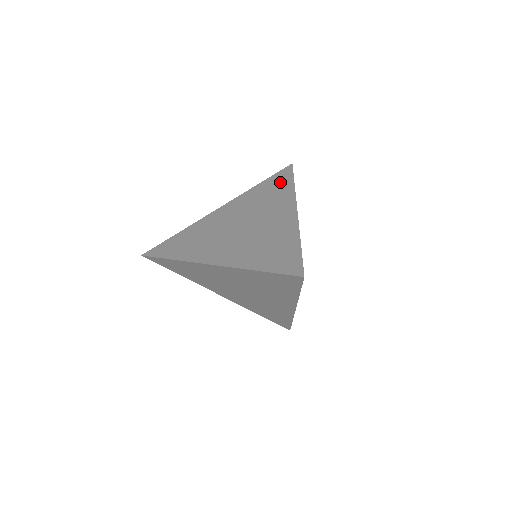
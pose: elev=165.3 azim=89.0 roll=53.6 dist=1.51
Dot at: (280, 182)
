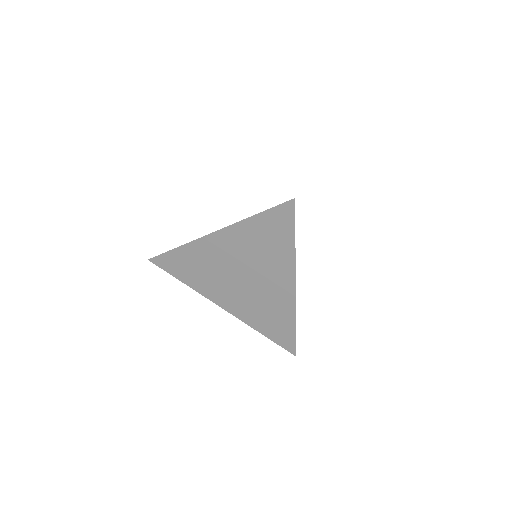
Dot at: occluded
